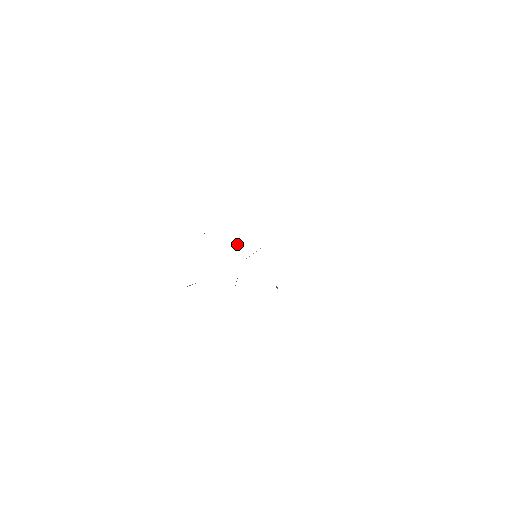
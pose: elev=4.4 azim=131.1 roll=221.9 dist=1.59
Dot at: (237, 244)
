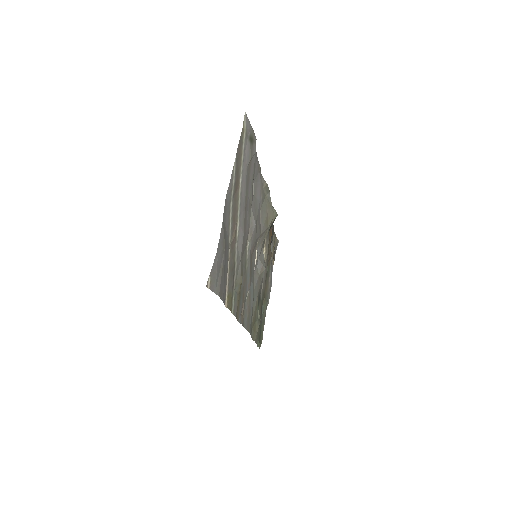
Dot at: (264, 250)
